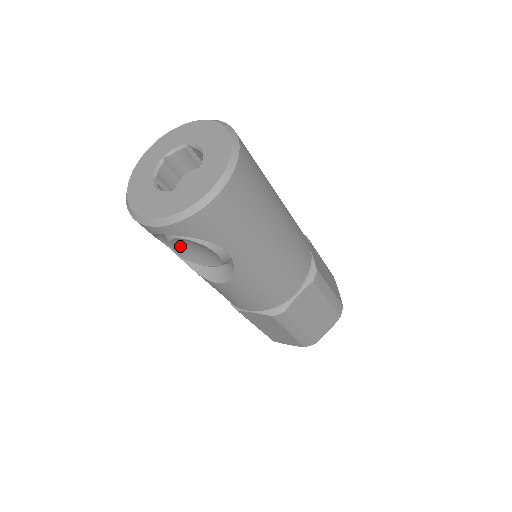
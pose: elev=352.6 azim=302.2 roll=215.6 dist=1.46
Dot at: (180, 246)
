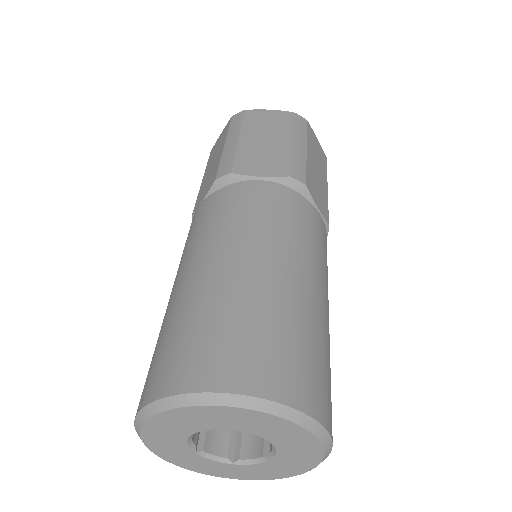
Dot at: occluded
